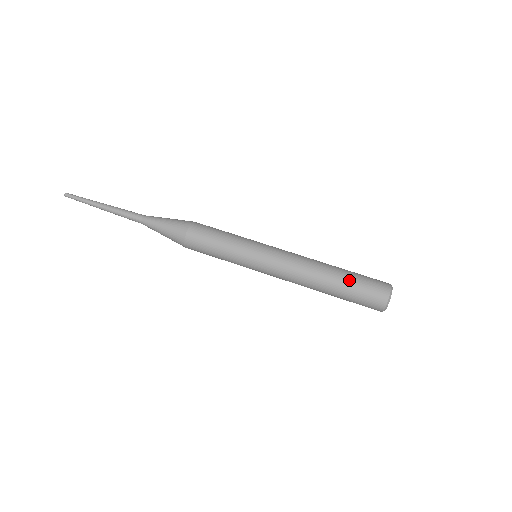
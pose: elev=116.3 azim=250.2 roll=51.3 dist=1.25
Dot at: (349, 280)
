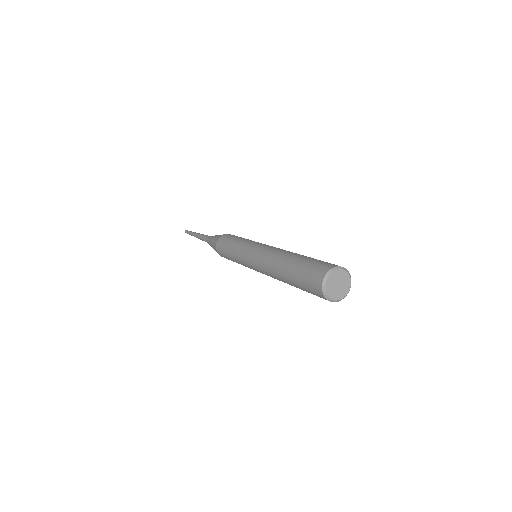
Dot at: (303, 259)
